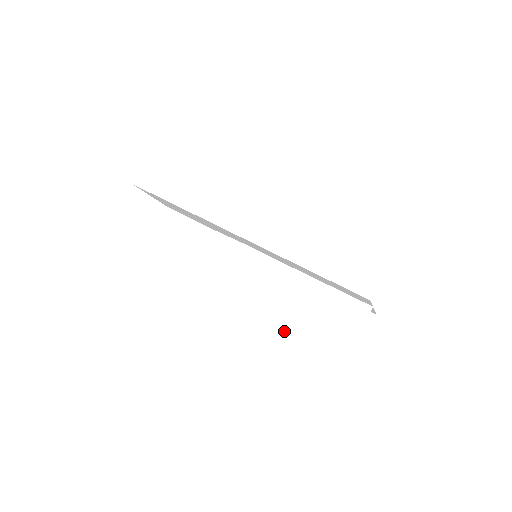
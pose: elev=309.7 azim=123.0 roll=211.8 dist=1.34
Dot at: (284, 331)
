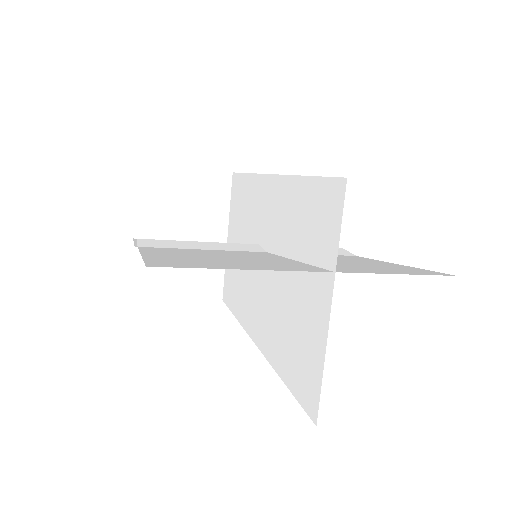
Dot at: (207, 256)
